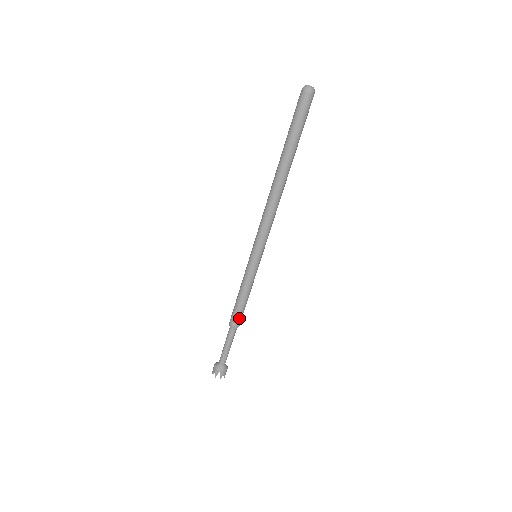
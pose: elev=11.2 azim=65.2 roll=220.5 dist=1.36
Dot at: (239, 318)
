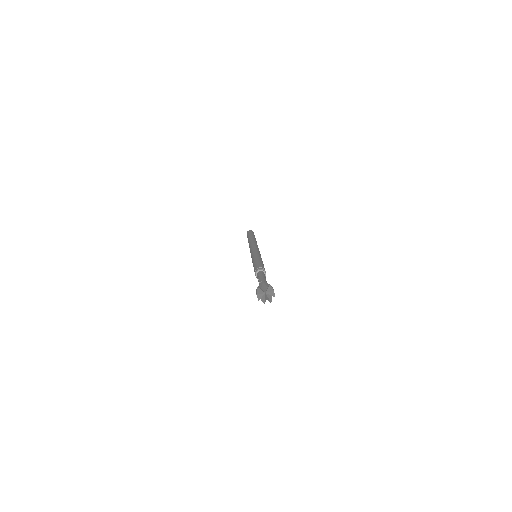
Dot at: (261, 266)
